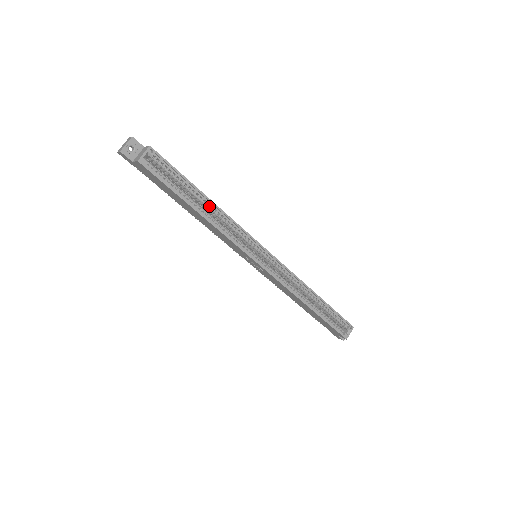
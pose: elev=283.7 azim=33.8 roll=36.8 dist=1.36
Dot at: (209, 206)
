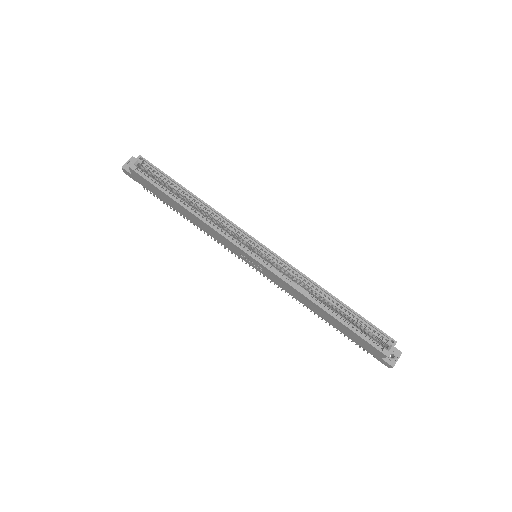
Dot at: (195, 202)
